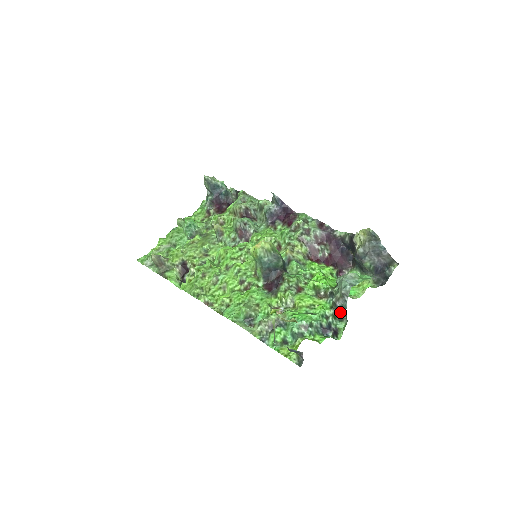
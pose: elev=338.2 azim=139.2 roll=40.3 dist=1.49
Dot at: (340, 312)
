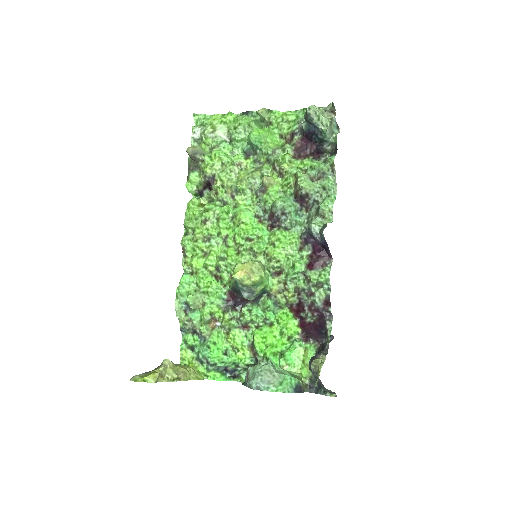
Dot at: occluded
